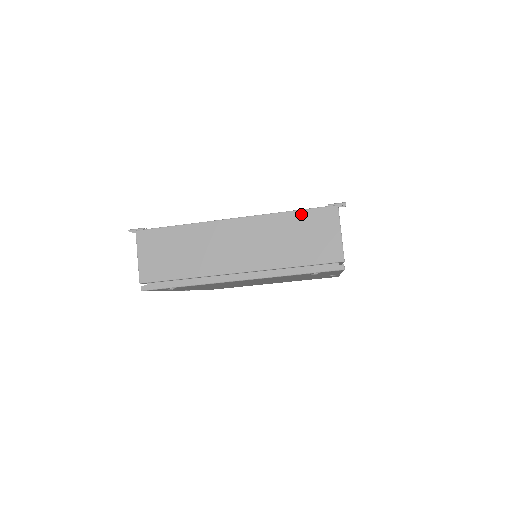
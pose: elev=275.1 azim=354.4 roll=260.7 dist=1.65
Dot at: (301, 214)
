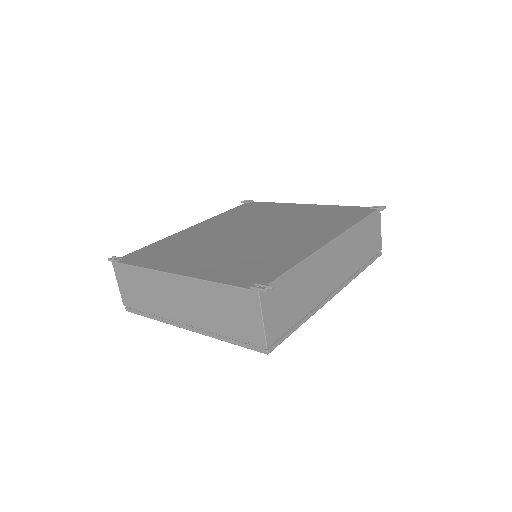
Dot at: (227, 289)
